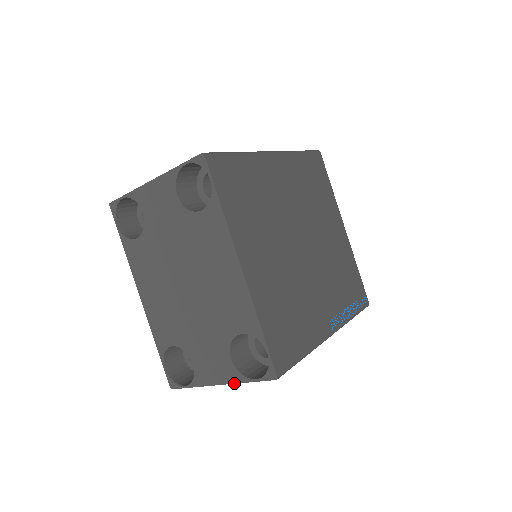
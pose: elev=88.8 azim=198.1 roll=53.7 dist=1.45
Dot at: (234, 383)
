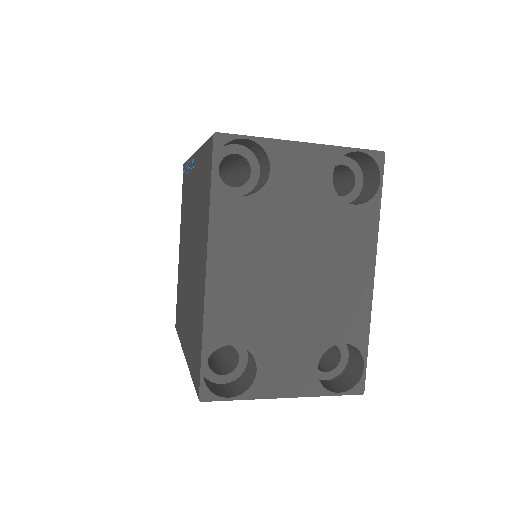
Dot at: (309, 396)
